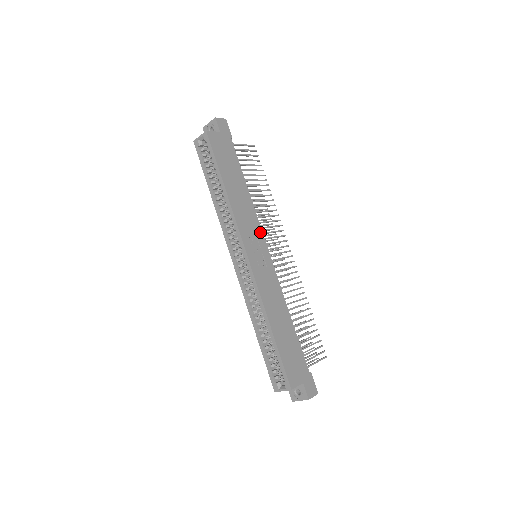
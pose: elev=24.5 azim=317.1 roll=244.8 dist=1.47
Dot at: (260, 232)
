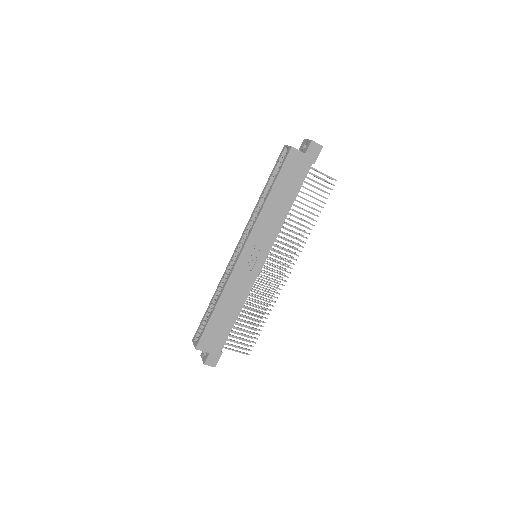
Dot at: (270, 244)
